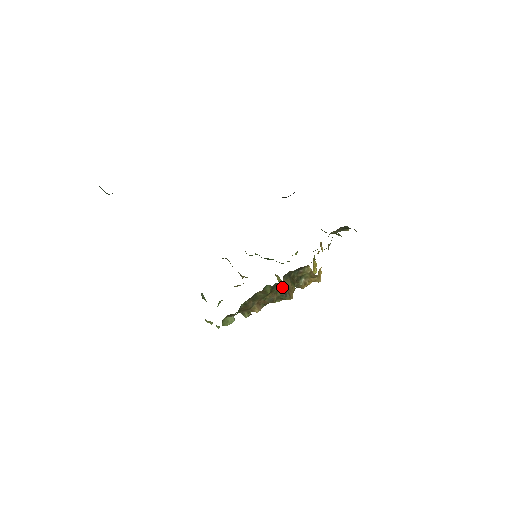
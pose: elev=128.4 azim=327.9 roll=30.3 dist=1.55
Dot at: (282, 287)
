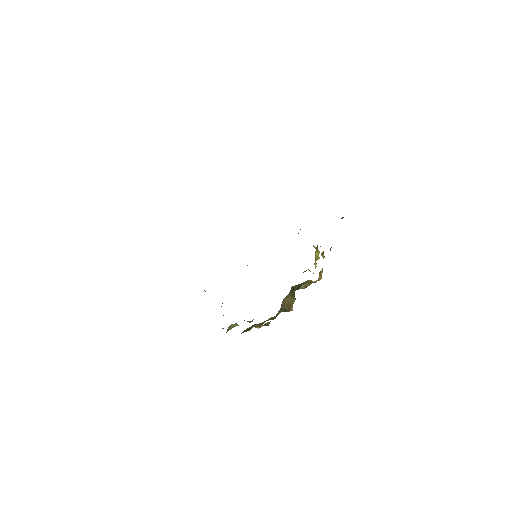
Dot at: (282, 308)
